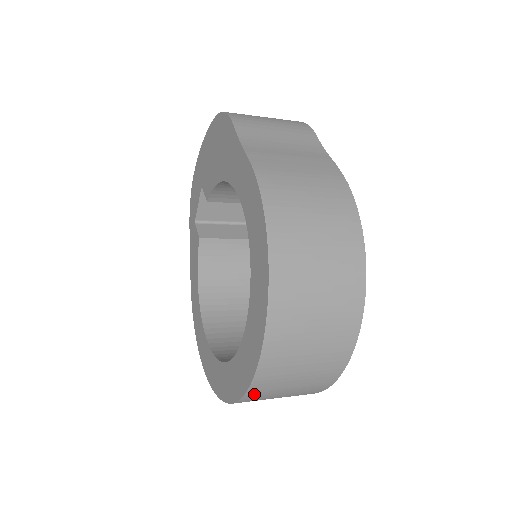
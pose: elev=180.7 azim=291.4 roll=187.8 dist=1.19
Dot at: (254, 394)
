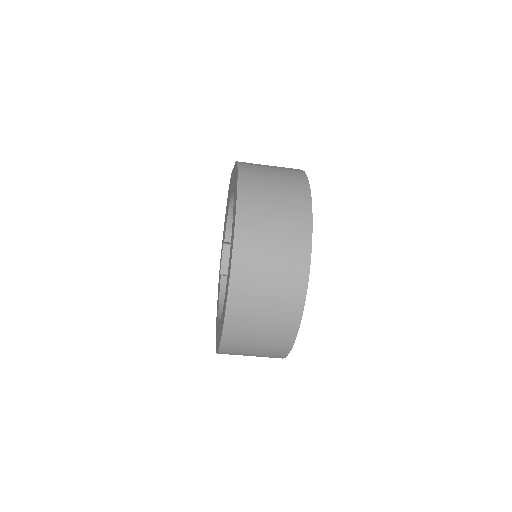
Dot at: (238, 282)
